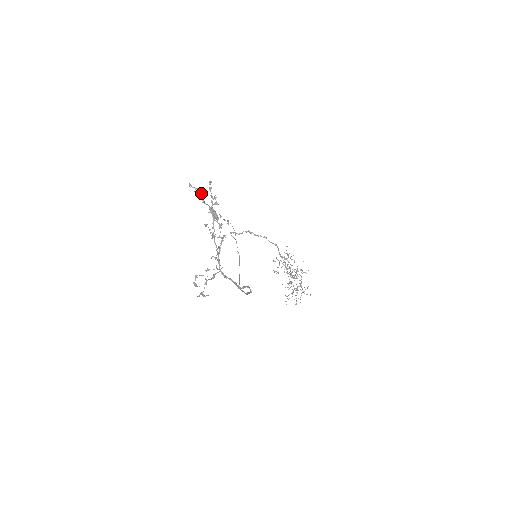
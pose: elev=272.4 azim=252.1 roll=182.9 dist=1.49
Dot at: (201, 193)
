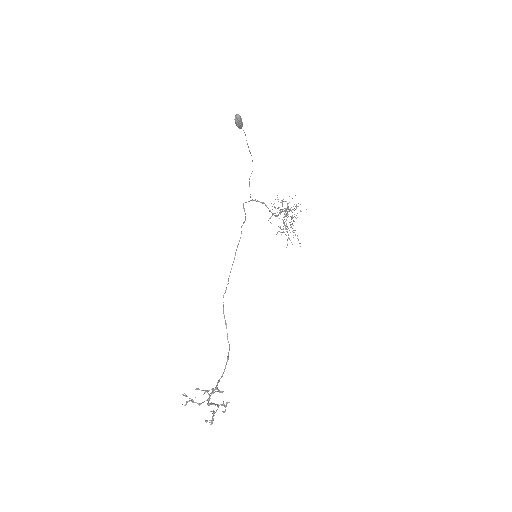
Dot at: (214, 413)
